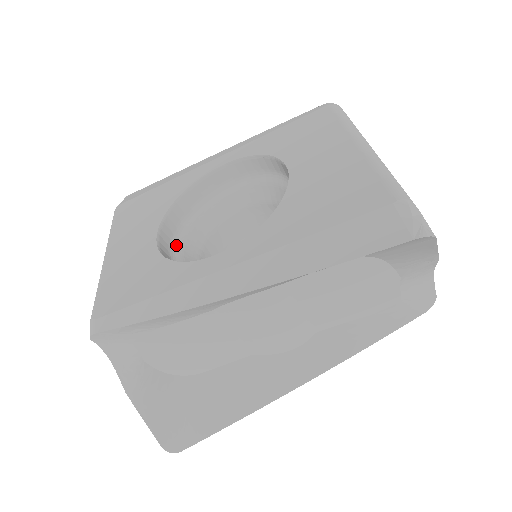
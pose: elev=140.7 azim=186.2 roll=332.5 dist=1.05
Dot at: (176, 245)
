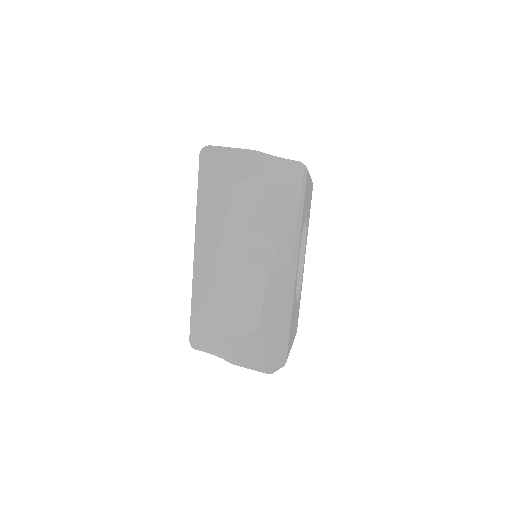
Dot at: occluded
